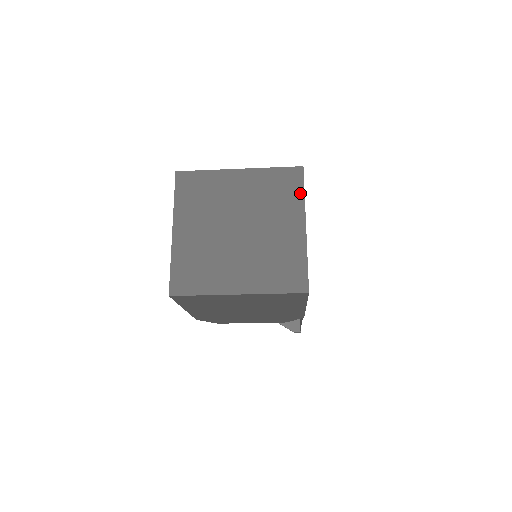
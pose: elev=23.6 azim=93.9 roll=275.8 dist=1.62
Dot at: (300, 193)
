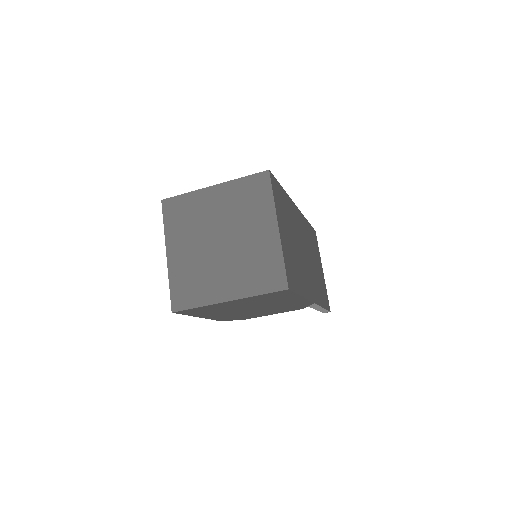
Dot at: (269, 196)
